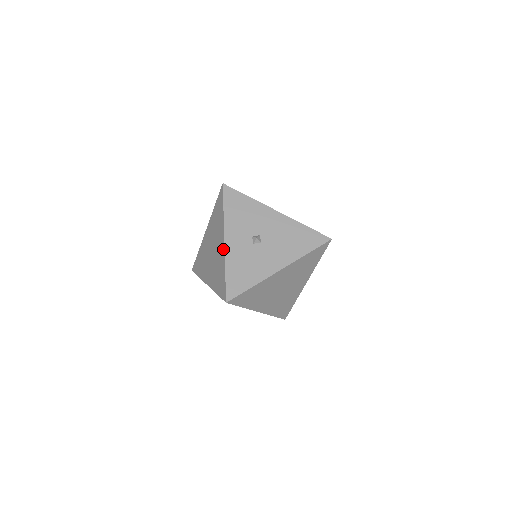
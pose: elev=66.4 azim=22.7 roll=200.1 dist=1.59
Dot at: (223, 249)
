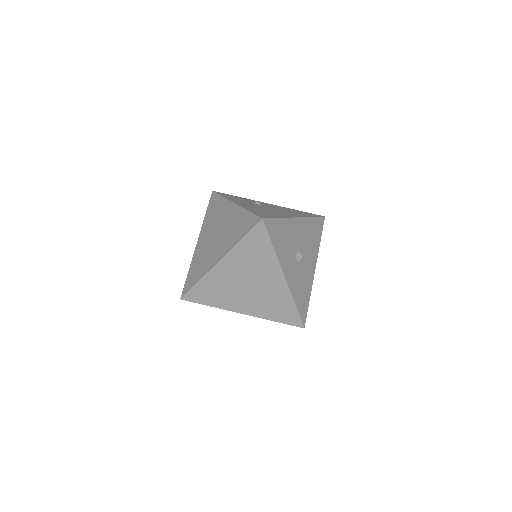
Dot at: (285, 285)
